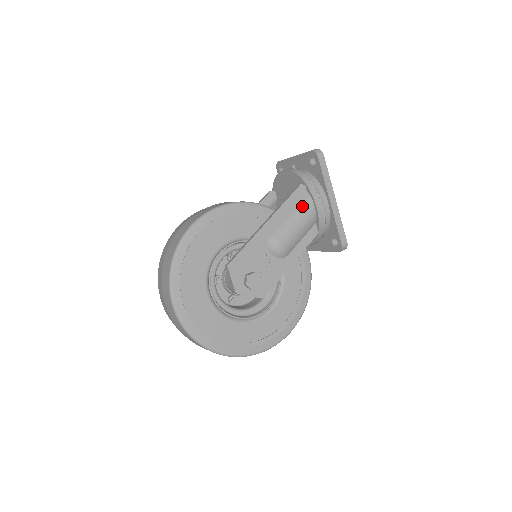
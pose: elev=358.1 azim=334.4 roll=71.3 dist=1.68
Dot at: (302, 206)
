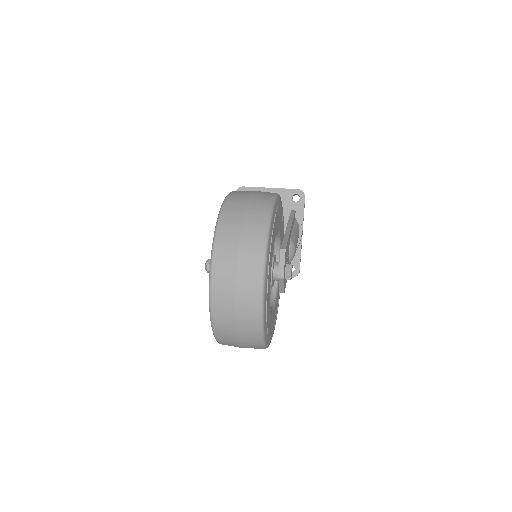
Dot at: (297, 227)
